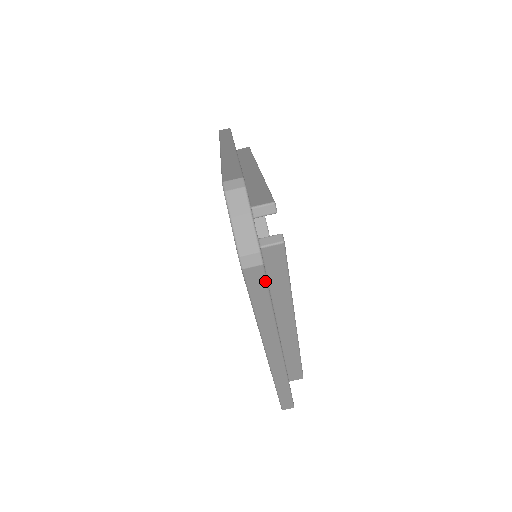
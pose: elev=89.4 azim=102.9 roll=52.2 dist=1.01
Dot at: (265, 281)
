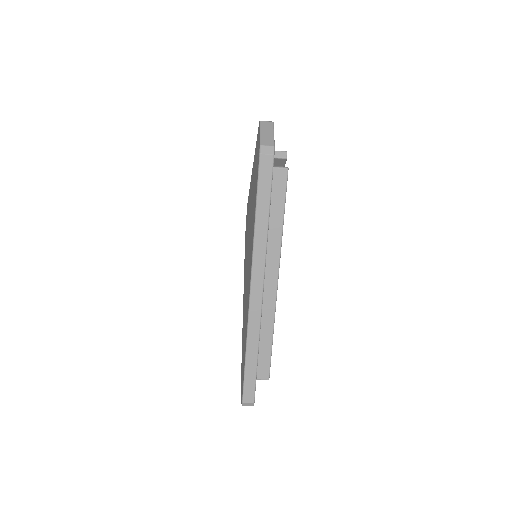
Dot at: occluded
